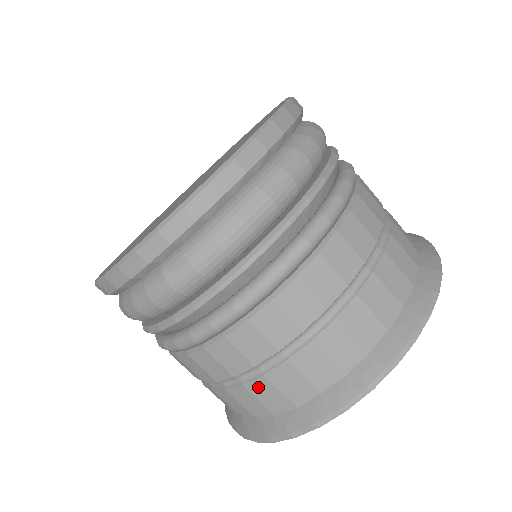
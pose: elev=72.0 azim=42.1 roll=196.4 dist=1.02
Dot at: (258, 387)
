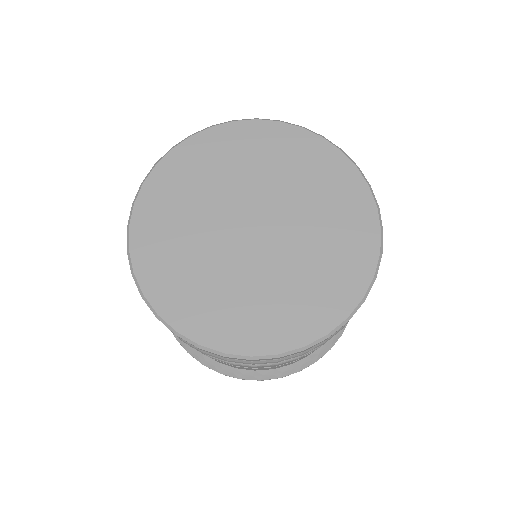
Dot at: (224, 363)
